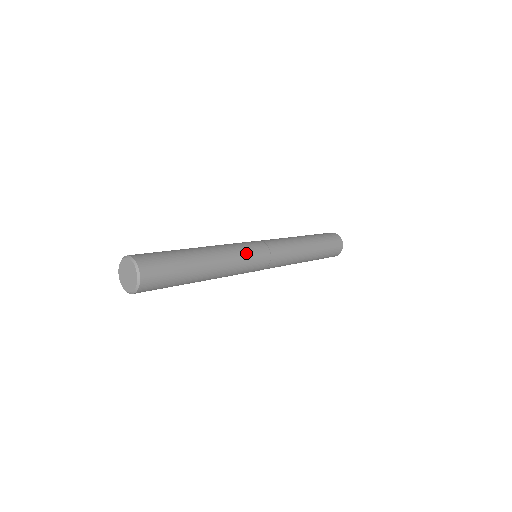
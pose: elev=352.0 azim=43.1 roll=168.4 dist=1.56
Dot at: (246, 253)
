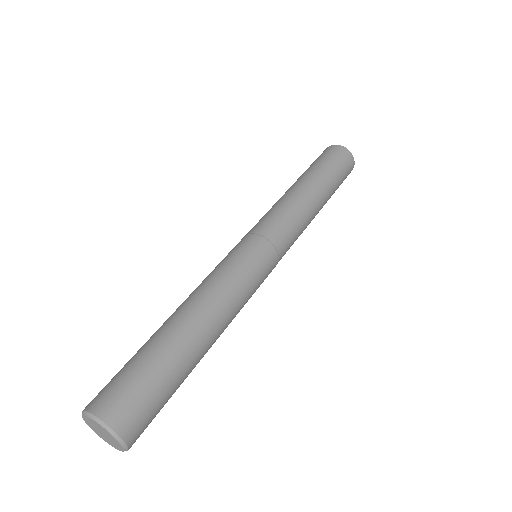
Dot at: (252, 287)
